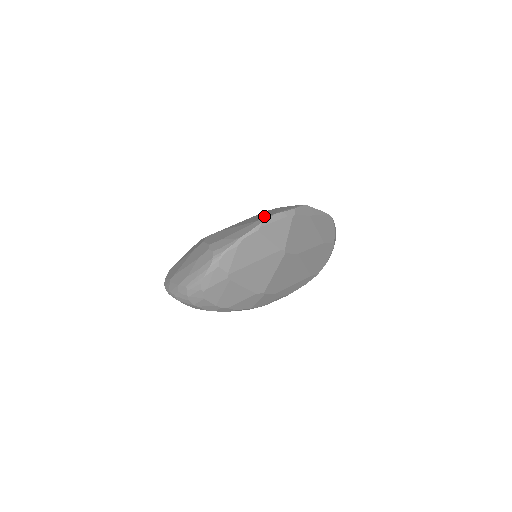
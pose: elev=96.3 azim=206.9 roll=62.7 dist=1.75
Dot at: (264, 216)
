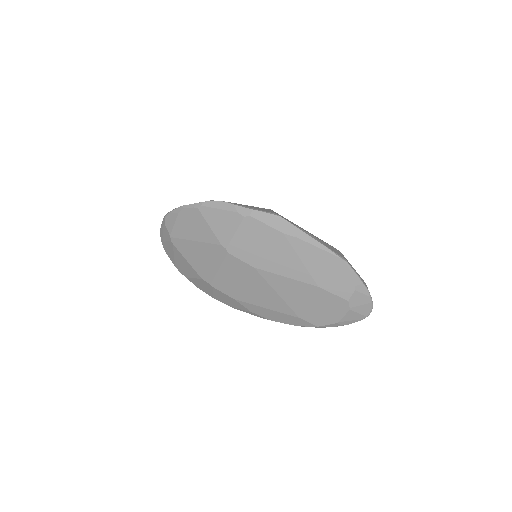
Dot at: occluded
